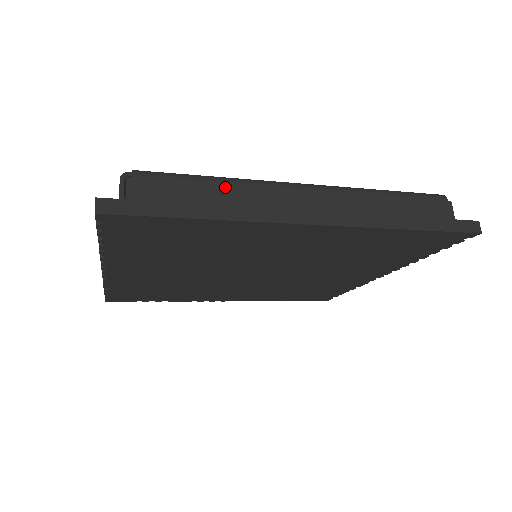
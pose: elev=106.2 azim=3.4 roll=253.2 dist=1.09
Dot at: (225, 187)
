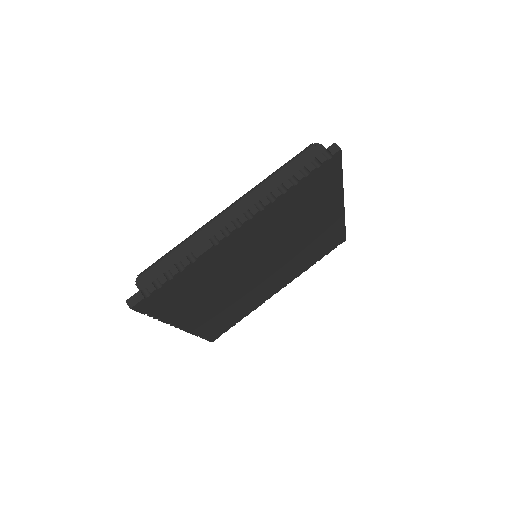
Dot at: occluded
